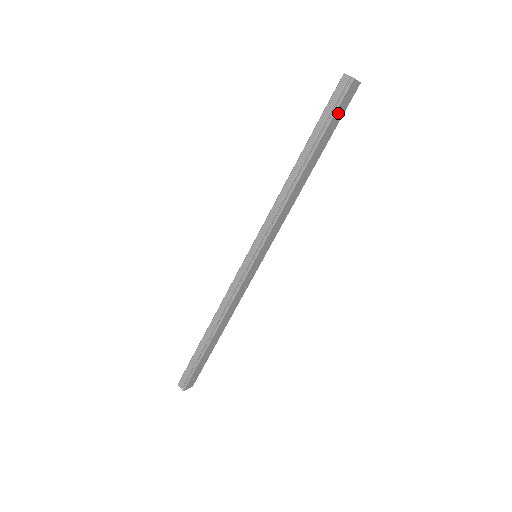
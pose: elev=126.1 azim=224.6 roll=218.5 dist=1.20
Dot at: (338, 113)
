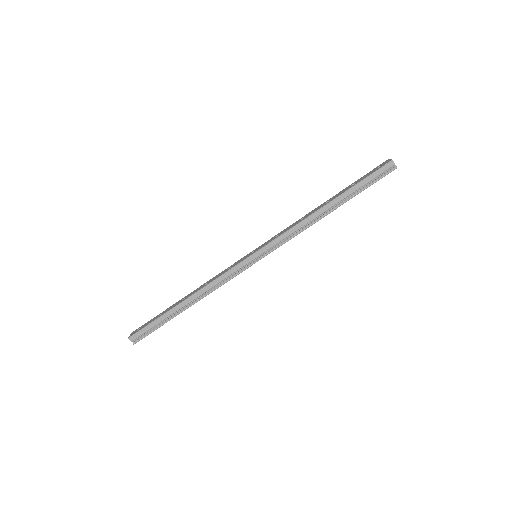
Dot at: (372, 183)
